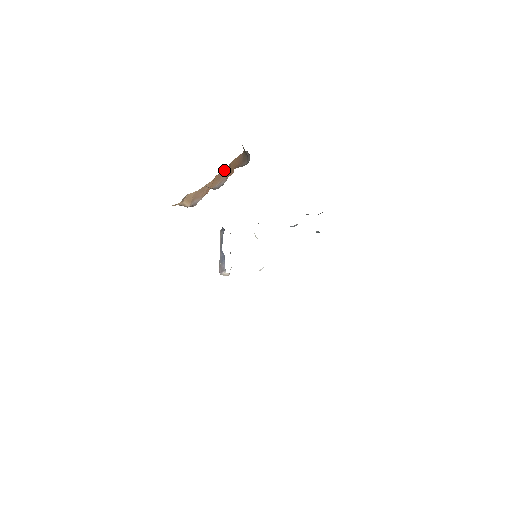
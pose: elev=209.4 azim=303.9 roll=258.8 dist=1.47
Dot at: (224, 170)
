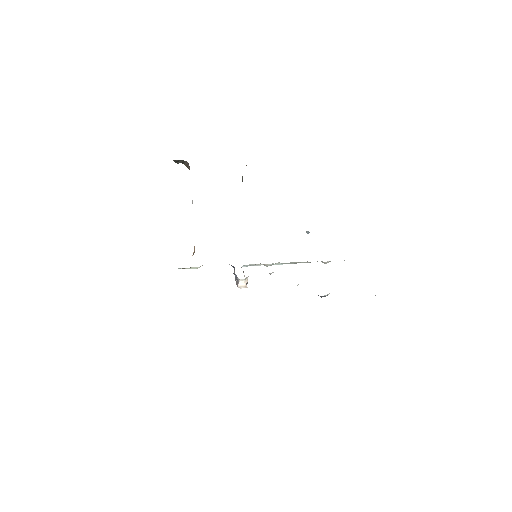
Dot at: occluded
